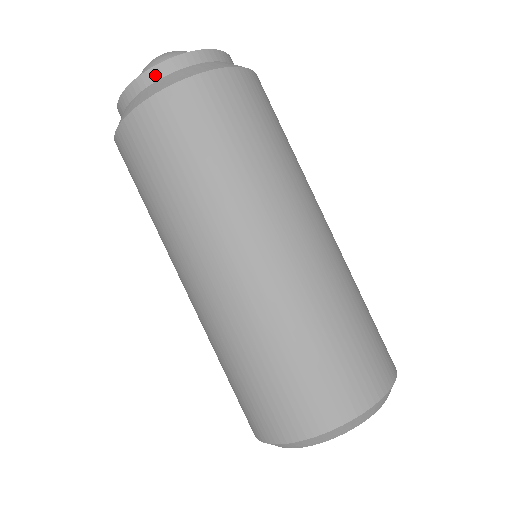
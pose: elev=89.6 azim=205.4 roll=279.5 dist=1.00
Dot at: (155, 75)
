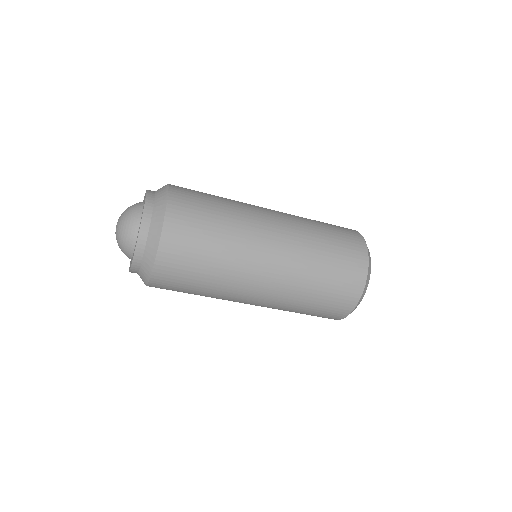
Dot at: occluded
